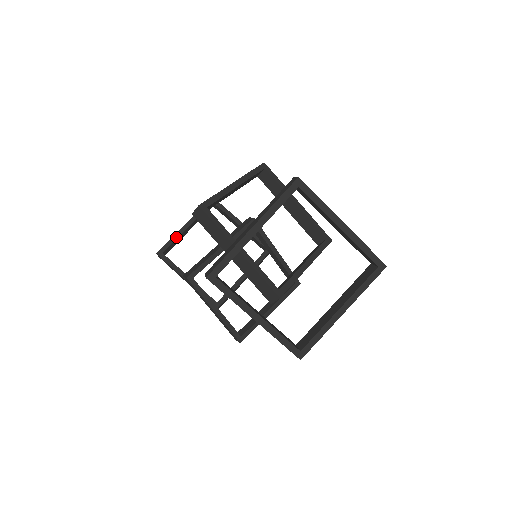
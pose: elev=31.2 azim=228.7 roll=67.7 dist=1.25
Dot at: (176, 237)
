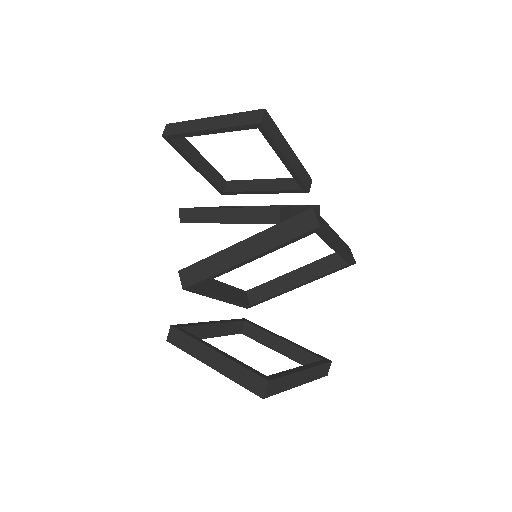
Dot at: (191, 135)
